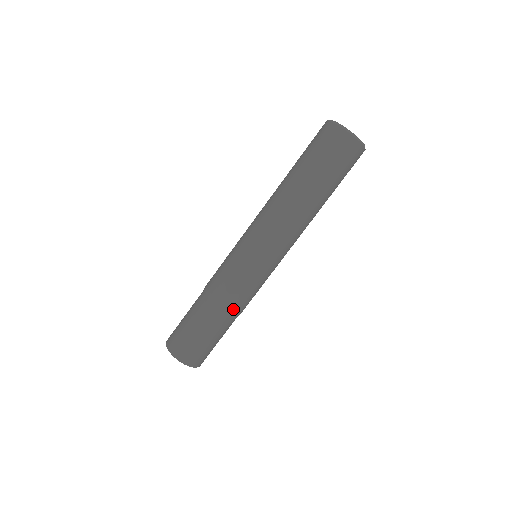
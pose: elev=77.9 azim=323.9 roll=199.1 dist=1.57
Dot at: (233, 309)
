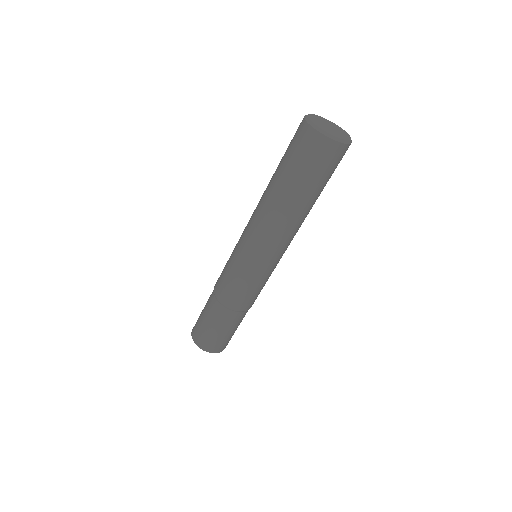
Dot at: (249, 307)
